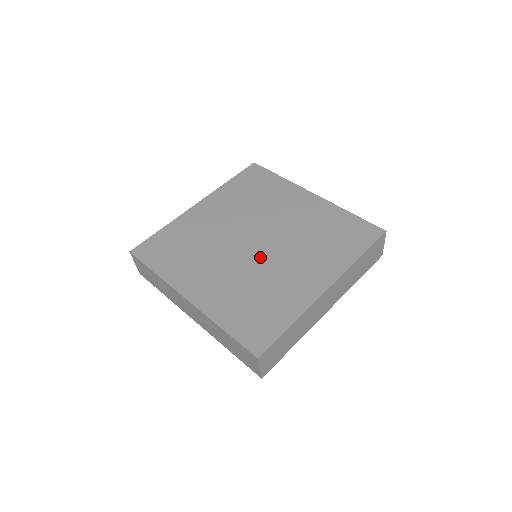
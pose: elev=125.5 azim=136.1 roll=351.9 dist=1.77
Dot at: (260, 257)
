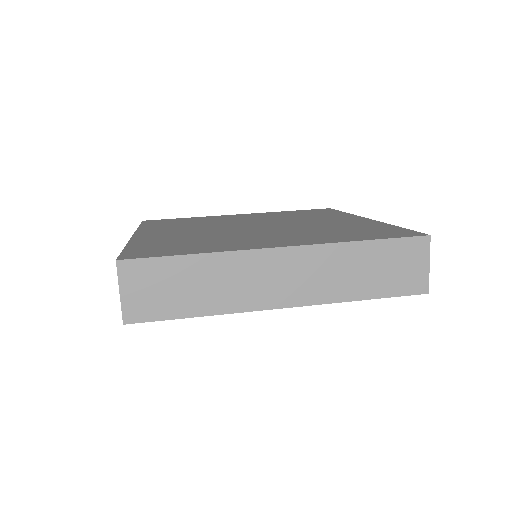
Dot at: (243, 230)
